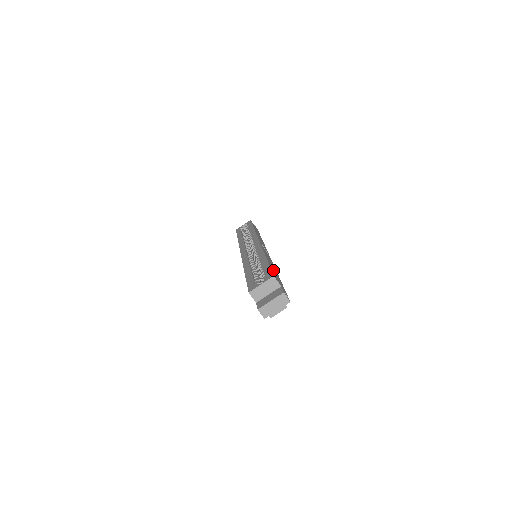
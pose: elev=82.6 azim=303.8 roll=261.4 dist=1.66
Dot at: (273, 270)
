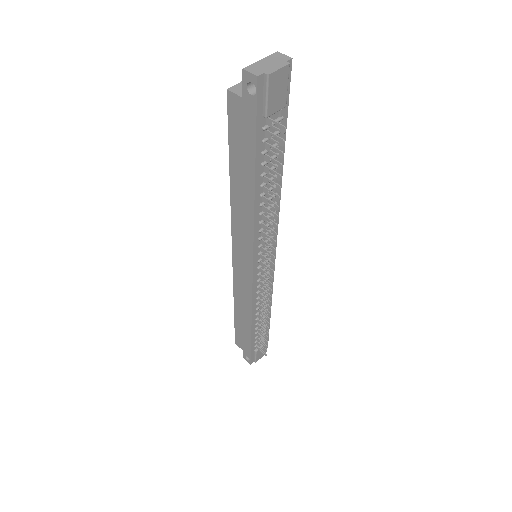
Dot at: occluded
